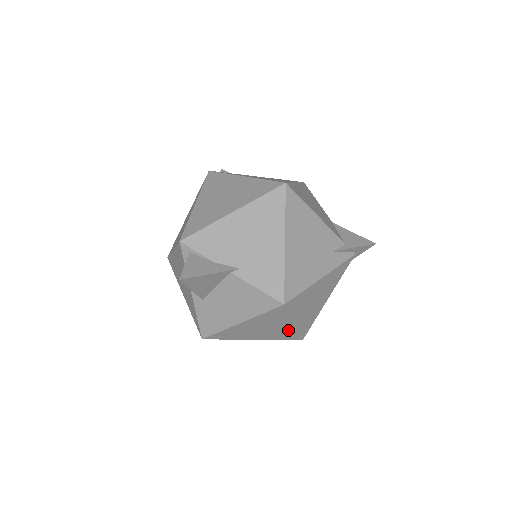
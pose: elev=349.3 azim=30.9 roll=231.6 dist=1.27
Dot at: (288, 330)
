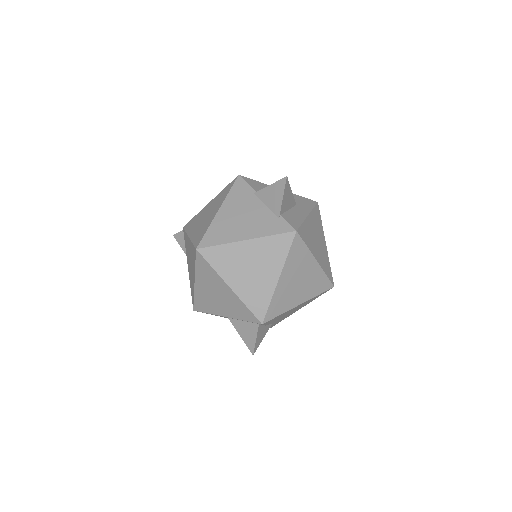
Dot at: occluded
